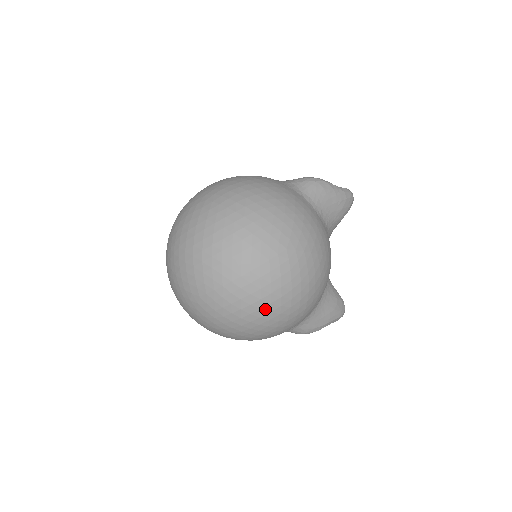
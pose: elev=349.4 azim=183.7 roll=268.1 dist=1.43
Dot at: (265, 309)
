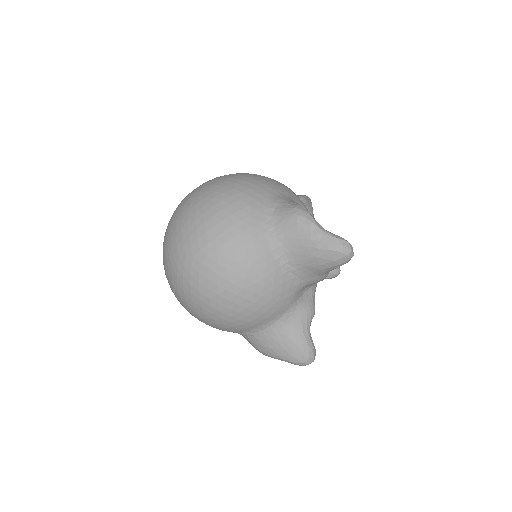
Dot at: (177, 294)
